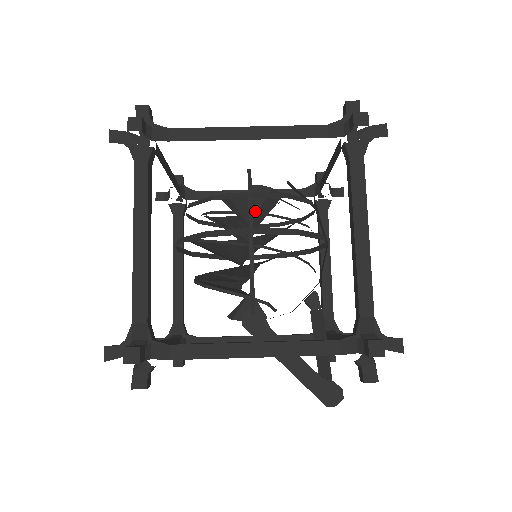
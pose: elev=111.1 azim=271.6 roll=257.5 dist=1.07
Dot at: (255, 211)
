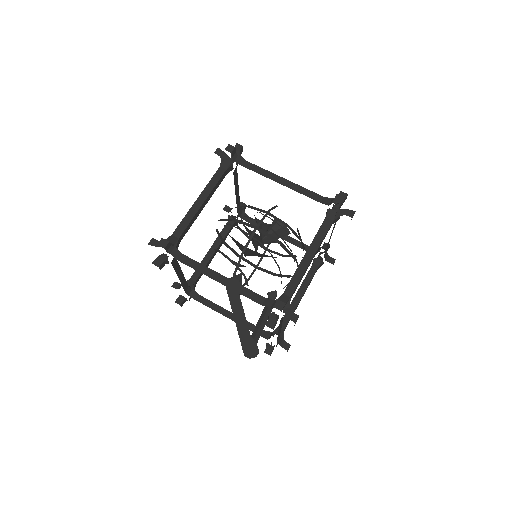
Dot at: (270, 232)
